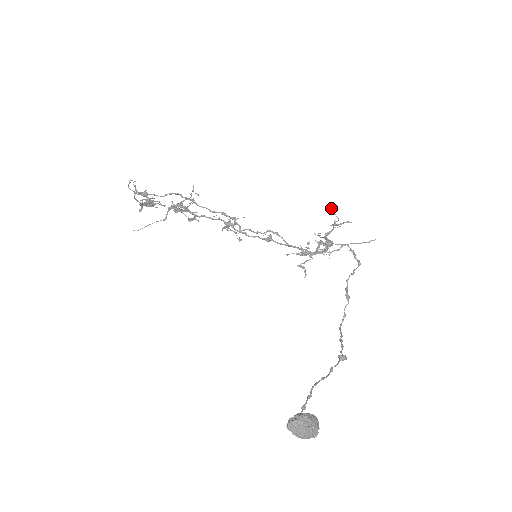
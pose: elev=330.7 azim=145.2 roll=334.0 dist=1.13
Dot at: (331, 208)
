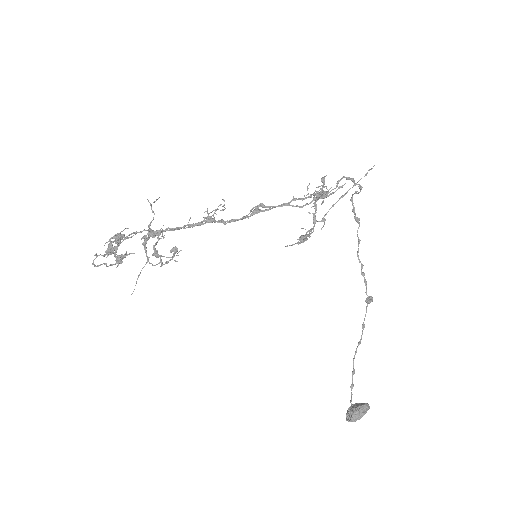
Dot at: occluded
